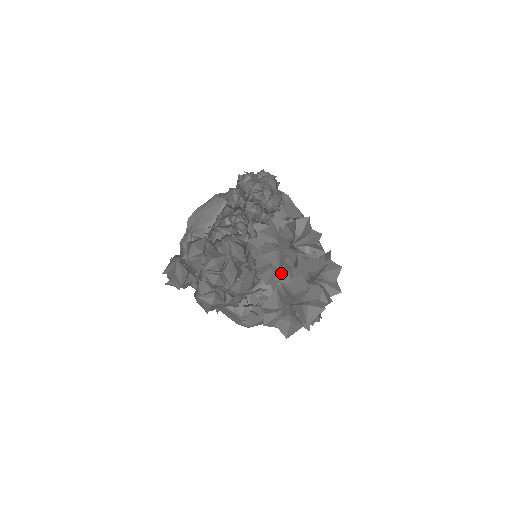
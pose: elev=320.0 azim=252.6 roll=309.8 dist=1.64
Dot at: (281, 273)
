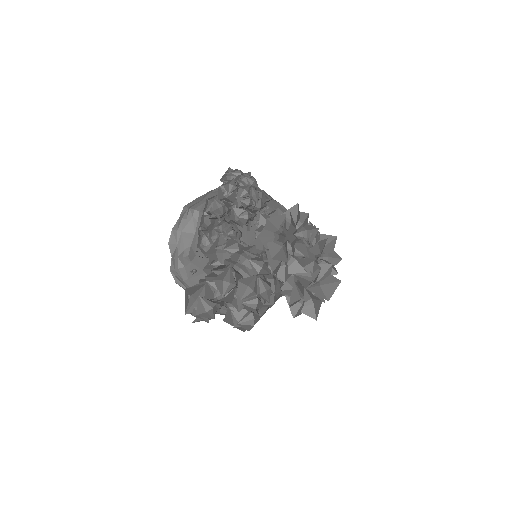
Dot at: (292, 266)
